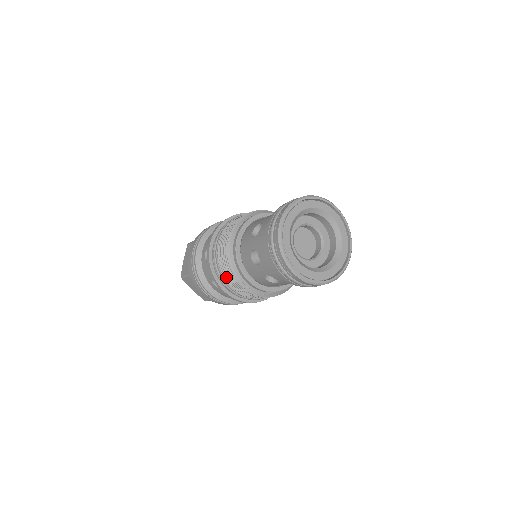
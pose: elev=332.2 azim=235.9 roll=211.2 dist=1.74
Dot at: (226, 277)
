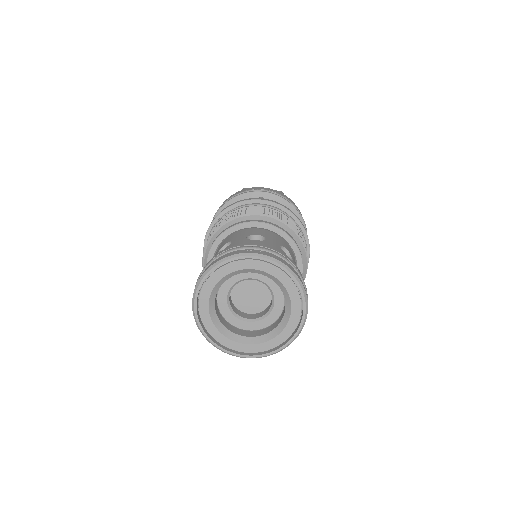
Dot at: occluded
